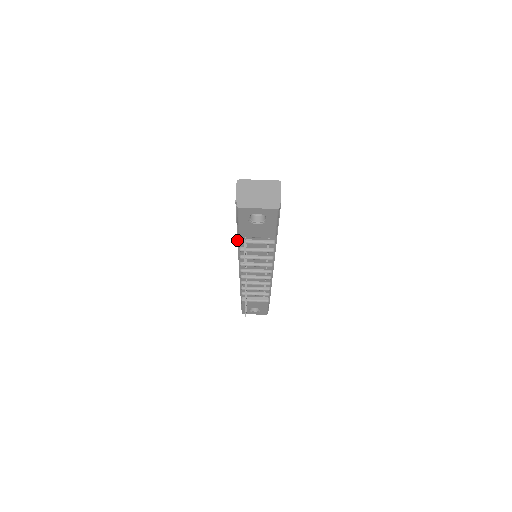
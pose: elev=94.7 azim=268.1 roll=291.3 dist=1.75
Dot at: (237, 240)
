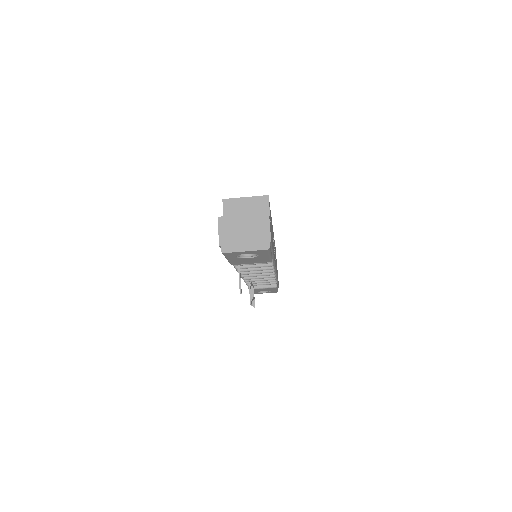
Dot at: occluded
